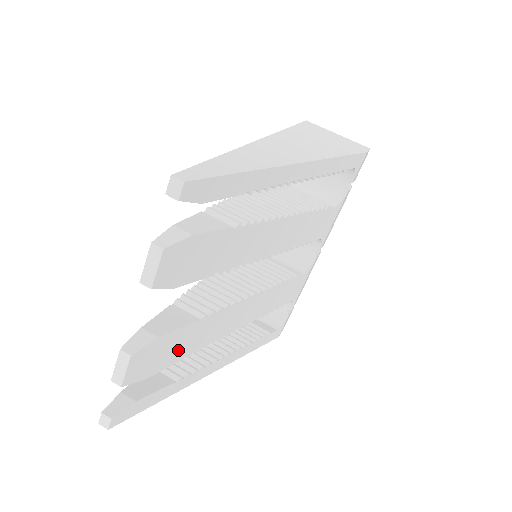
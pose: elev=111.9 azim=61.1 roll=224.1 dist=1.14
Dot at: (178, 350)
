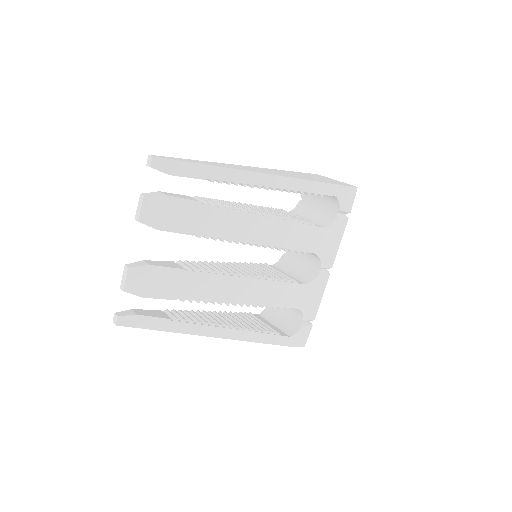
Dot at: (170, 288)
